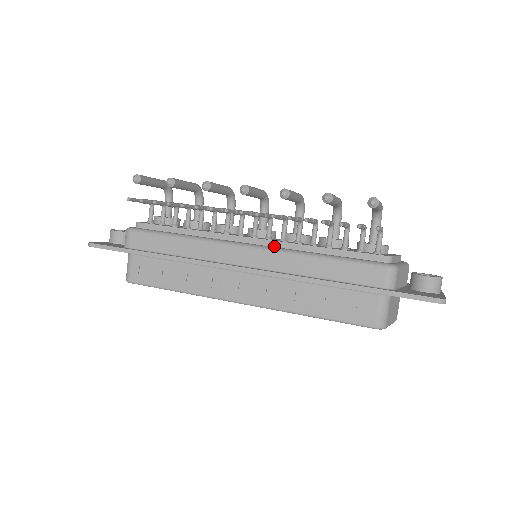
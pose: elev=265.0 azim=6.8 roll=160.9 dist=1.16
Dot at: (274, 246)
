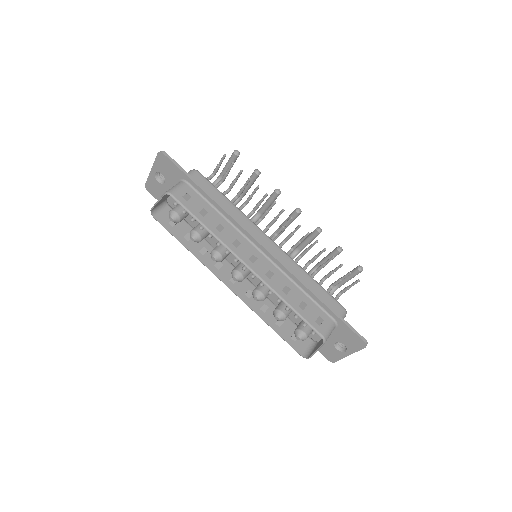
Dot at: occluded
